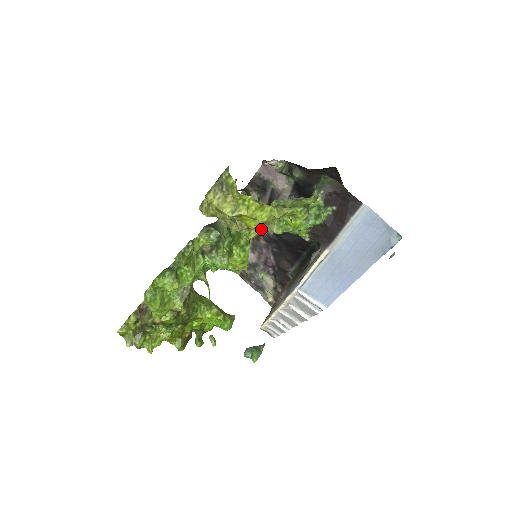
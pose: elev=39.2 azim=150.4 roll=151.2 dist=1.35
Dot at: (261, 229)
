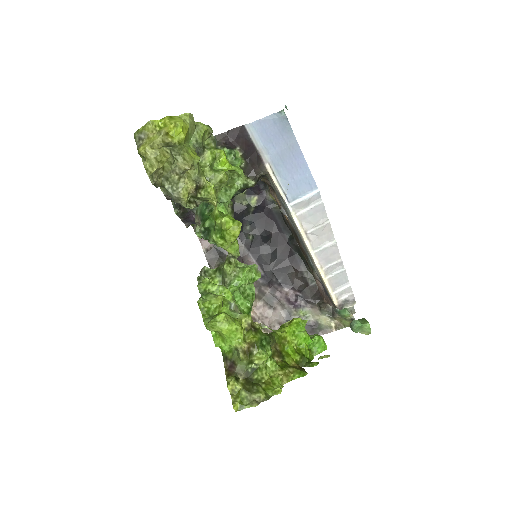
Dot at: (212, 185)
